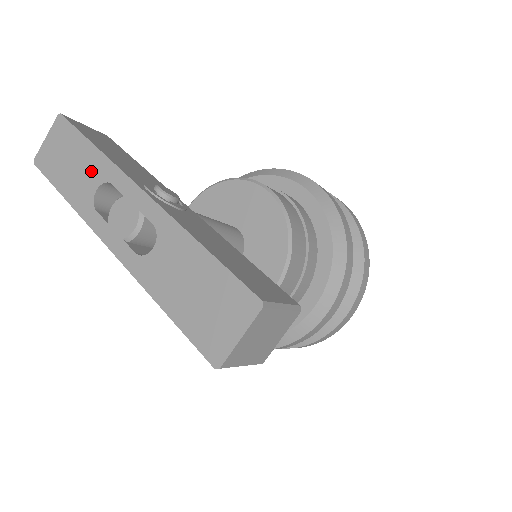
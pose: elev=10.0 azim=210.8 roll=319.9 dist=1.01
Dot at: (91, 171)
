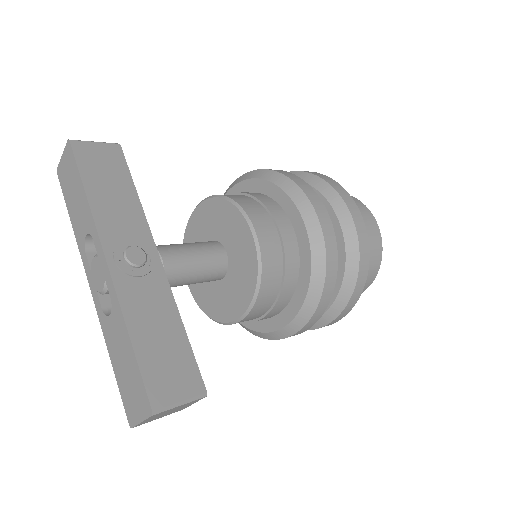
Dot at: (84, 216)
